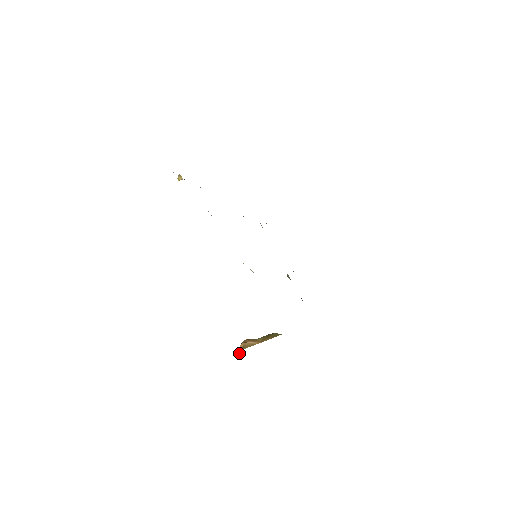
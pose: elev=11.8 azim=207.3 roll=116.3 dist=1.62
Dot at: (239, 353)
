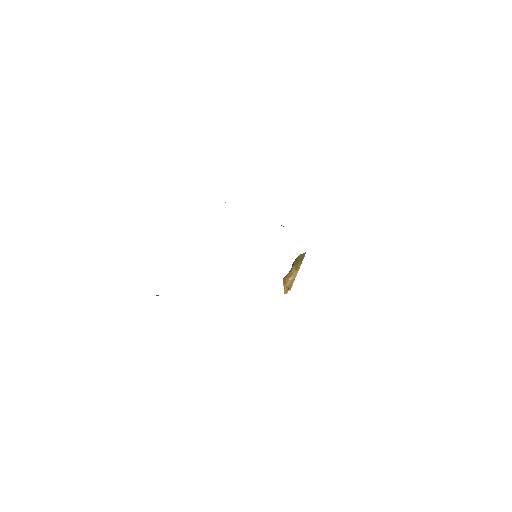
Dot at: occluded
